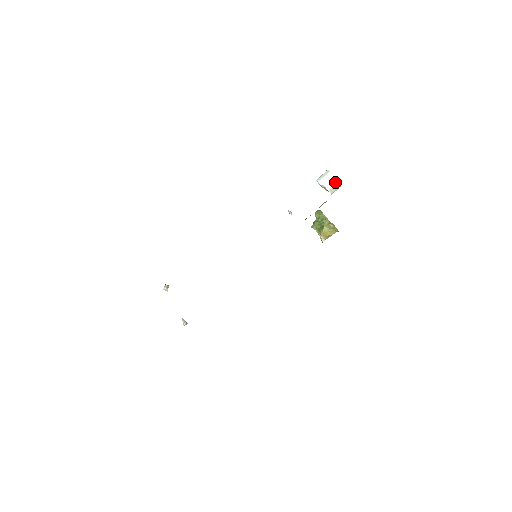
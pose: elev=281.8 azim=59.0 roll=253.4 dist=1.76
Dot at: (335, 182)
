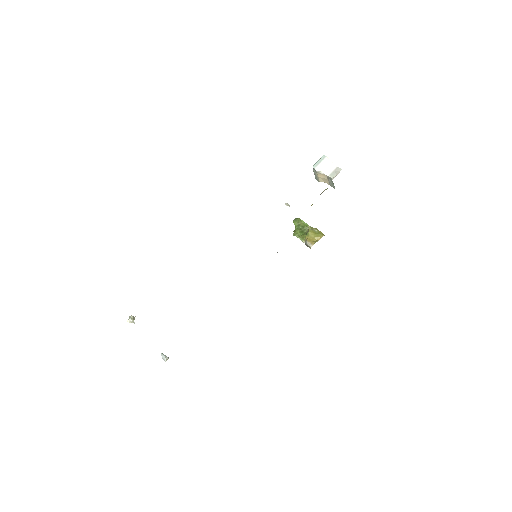
Dot at: (334, 167)
